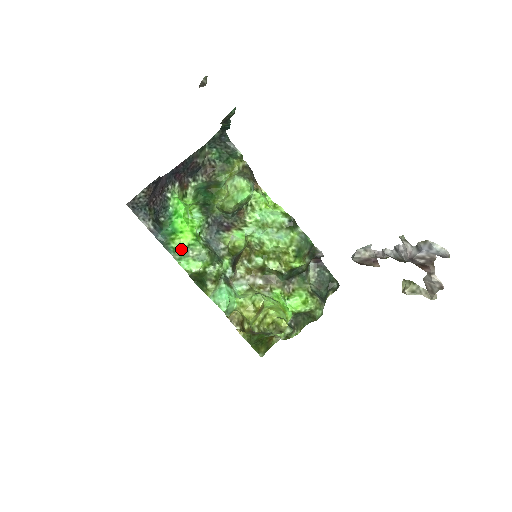
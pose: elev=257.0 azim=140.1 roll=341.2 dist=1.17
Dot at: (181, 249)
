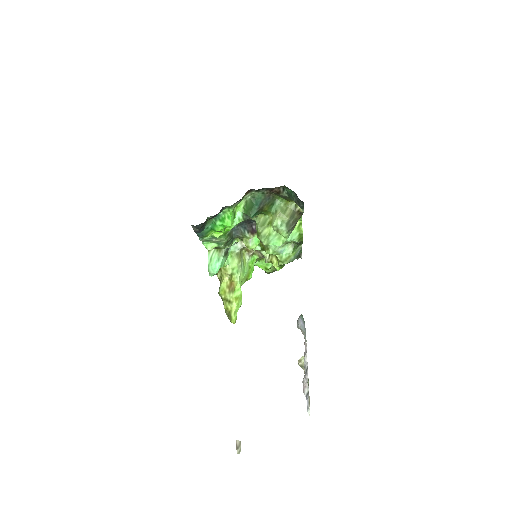
Dot at: (209, 236)
